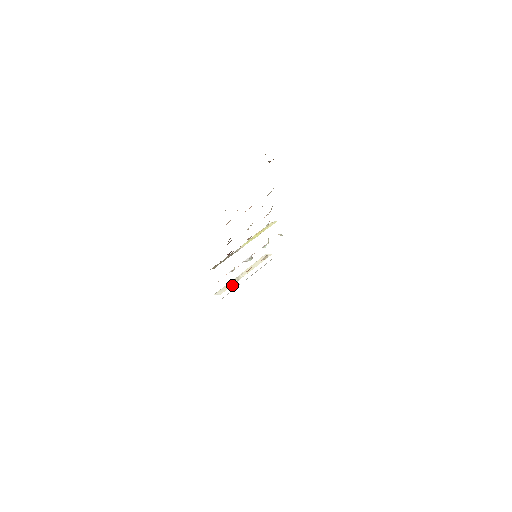
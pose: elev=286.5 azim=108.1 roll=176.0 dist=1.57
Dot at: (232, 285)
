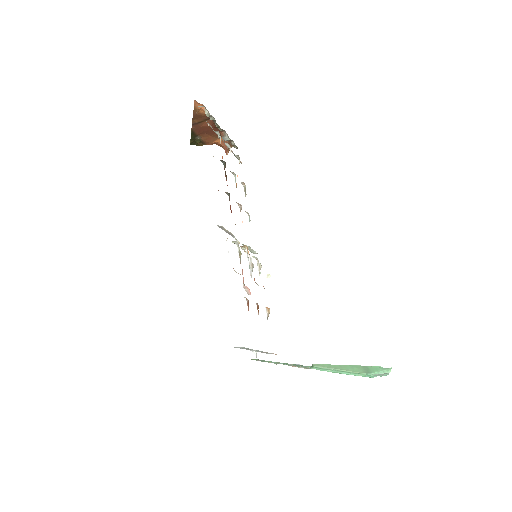
Dot at: occluded
